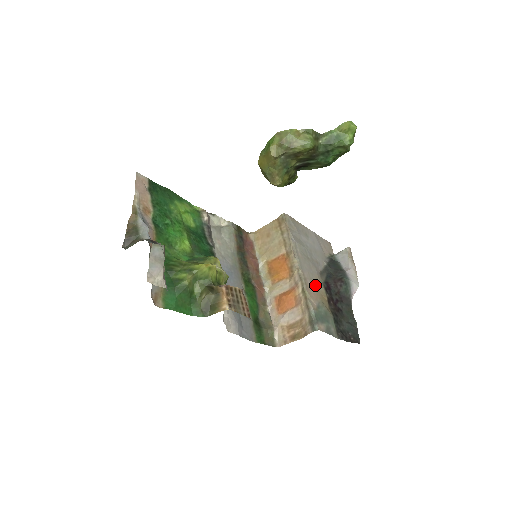
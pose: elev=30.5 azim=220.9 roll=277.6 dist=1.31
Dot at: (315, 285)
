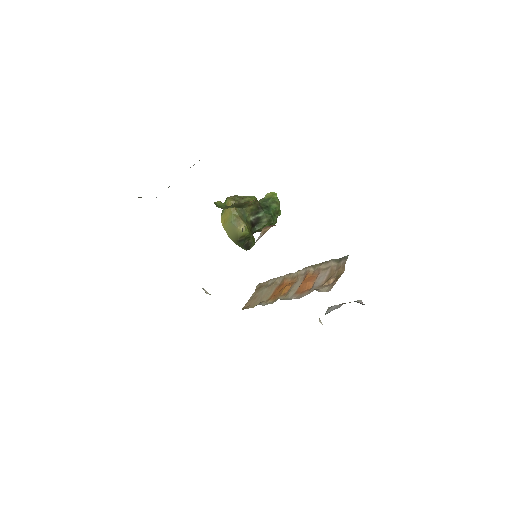
Dot at: occluded
